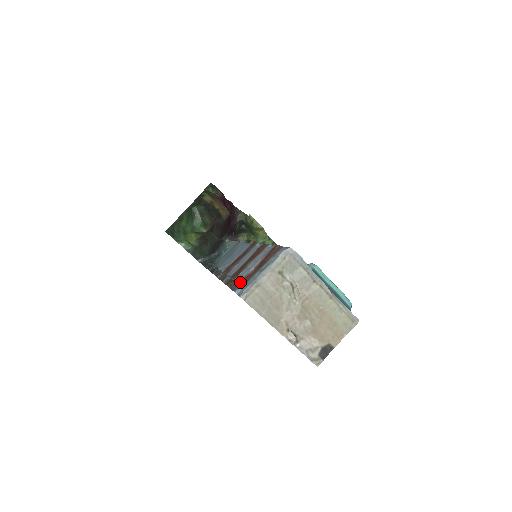
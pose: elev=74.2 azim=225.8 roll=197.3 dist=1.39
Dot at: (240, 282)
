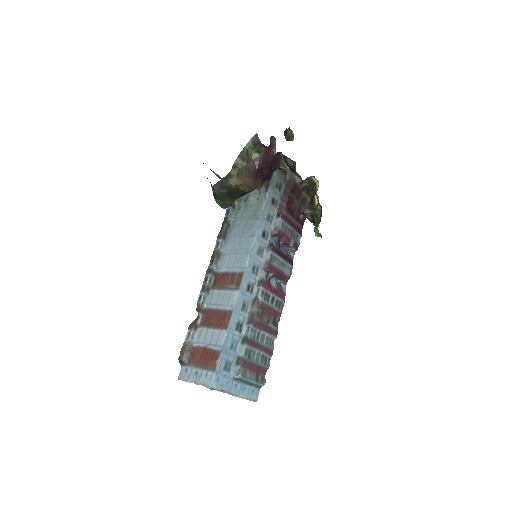
Dot at: (191, 353)
